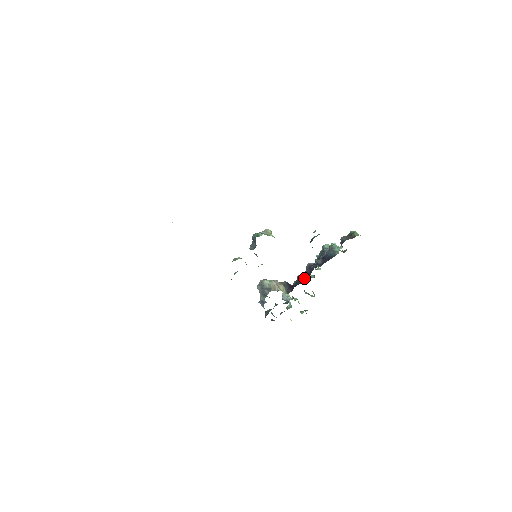
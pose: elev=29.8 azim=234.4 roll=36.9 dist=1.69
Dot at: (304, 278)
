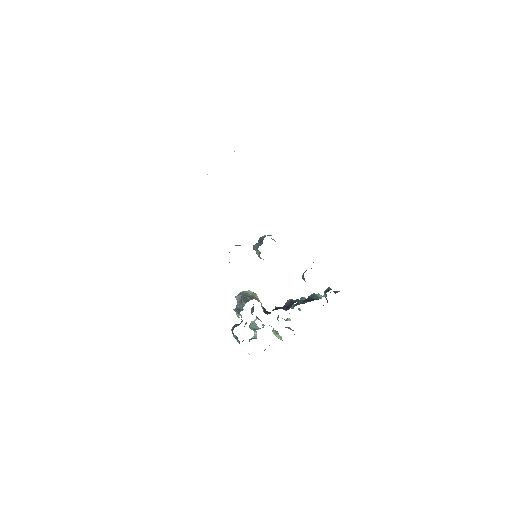
Dot at: (283, 308)
